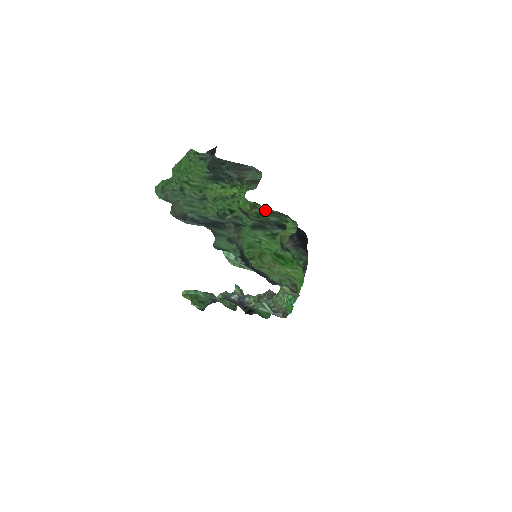
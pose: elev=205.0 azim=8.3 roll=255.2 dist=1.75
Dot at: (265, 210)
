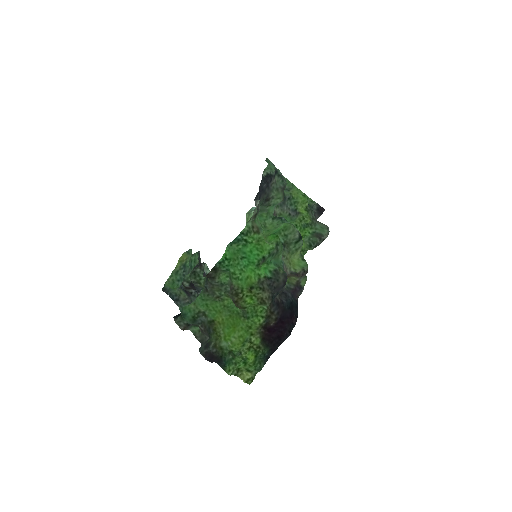
Dot at: occluded
